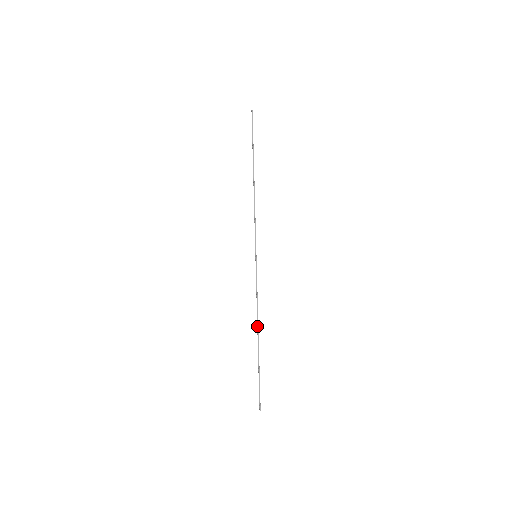
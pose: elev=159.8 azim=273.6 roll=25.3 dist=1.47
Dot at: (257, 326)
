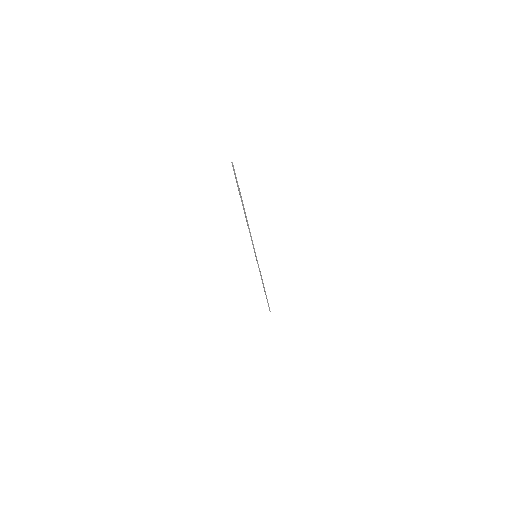
Dot at: (263, 285)
